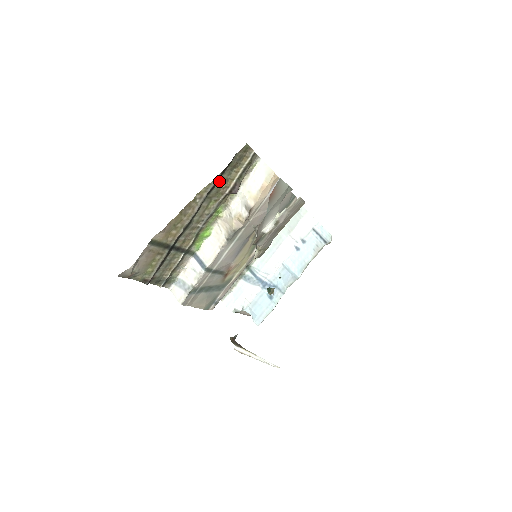
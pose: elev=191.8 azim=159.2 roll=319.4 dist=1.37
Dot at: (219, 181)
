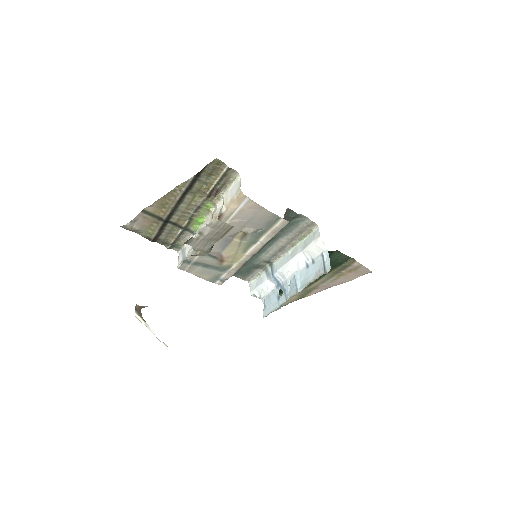
Dot at: (198, 182)
